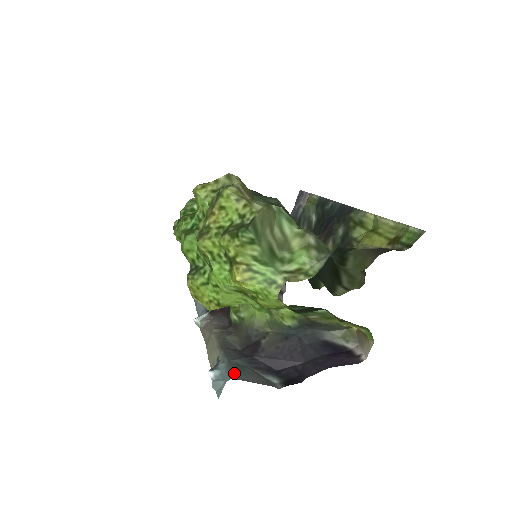
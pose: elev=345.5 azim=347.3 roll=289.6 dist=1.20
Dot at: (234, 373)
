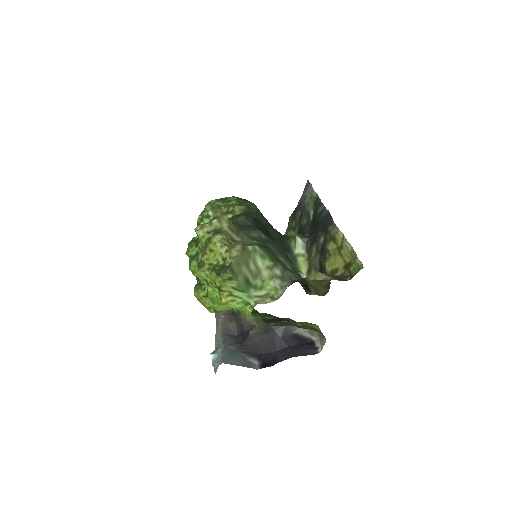
Dot at: (226, 358)
